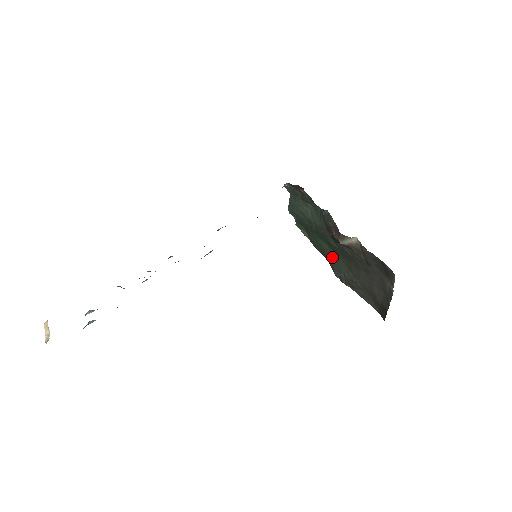
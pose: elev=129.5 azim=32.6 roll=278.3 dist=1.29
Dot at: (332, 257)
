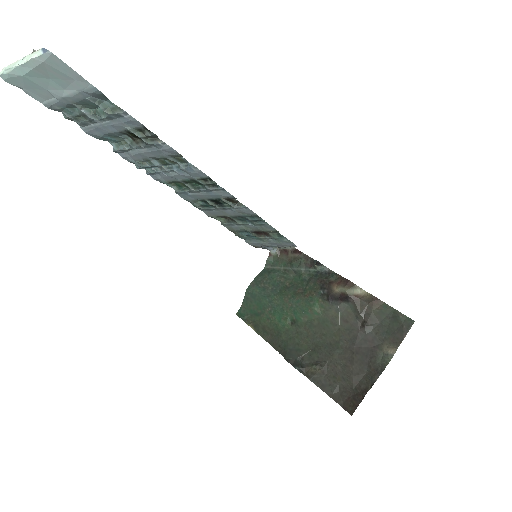
Dot at: (290, 340)
